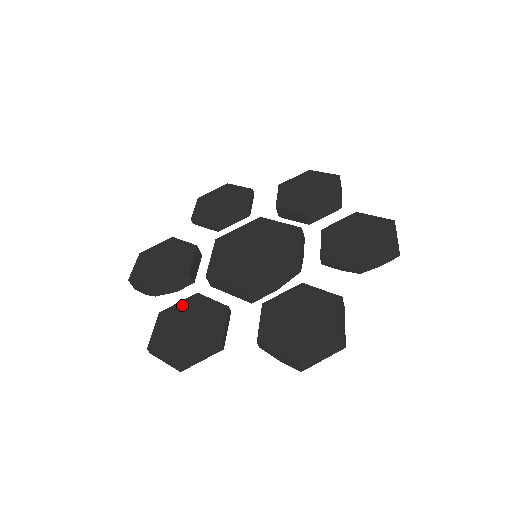
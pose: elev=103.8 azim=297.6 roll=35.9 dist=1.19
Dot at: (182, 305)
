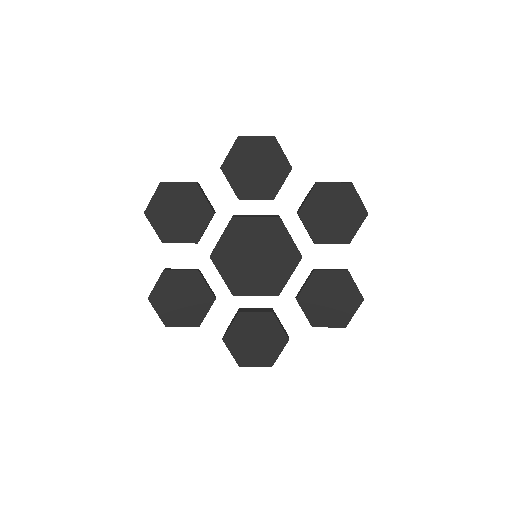
Dot at: (183, 275)
